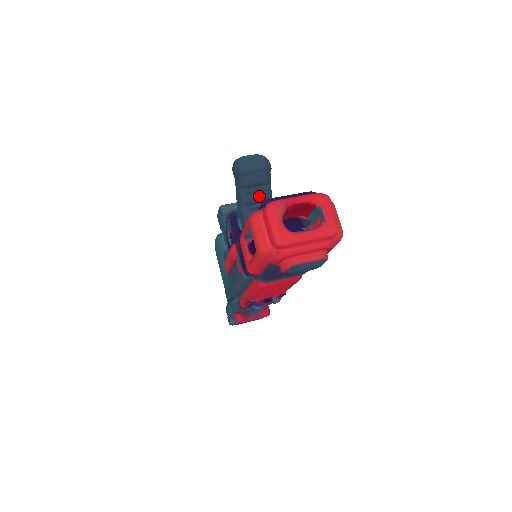
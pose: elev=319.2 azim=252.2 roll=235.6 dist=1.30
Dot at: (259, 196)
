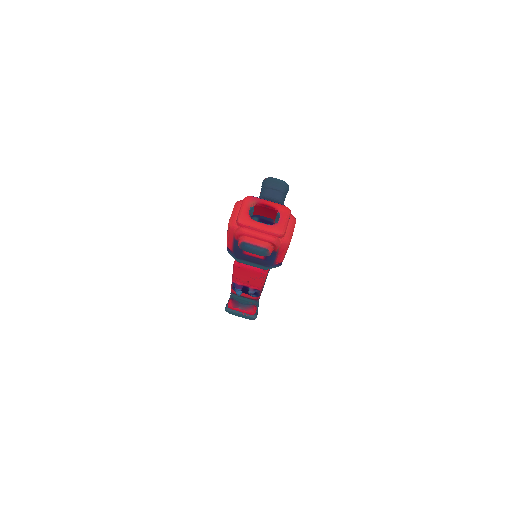
Dot at: occluded
